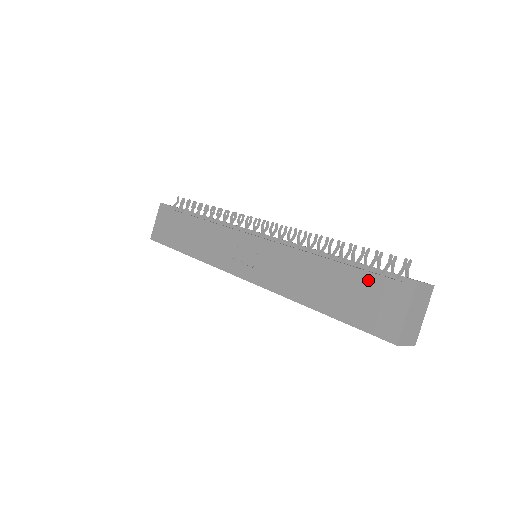
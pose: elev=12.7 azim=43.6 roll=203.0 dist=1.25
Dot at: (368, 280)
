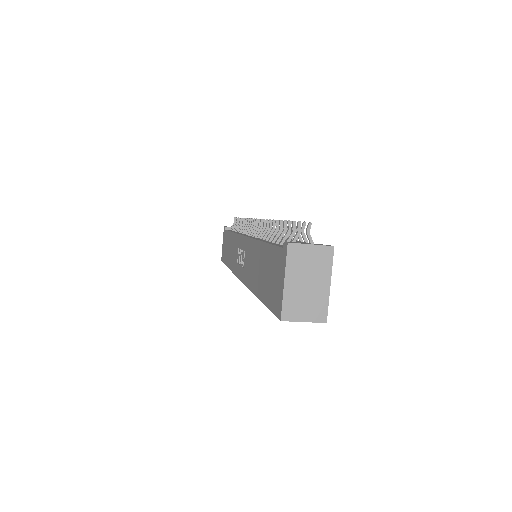
Dot at: (272, 254)
